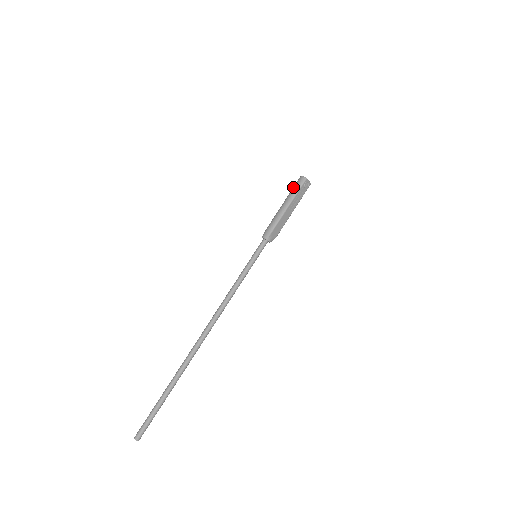
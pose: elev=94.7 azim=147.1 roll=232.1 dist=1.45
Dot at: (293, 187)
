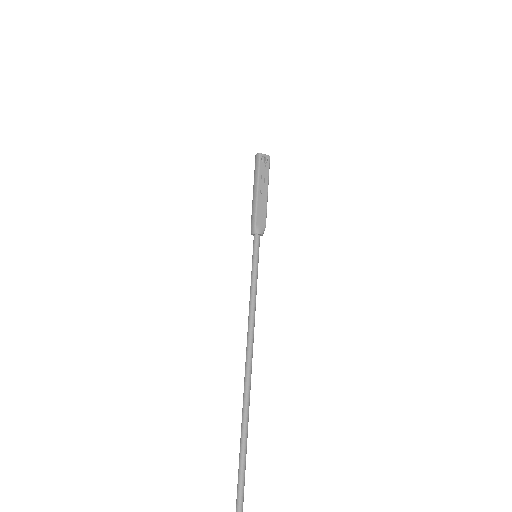
Dot at: (254, 170)
